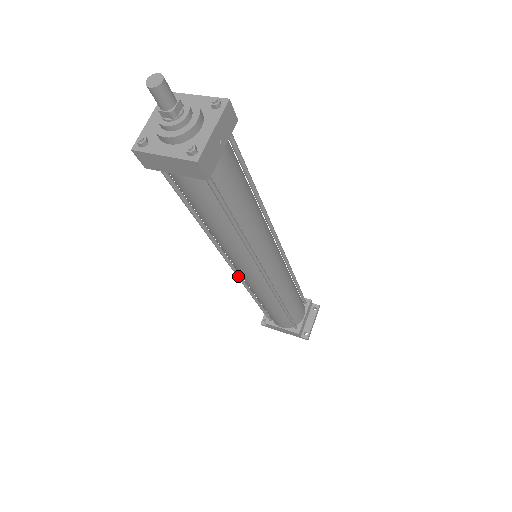
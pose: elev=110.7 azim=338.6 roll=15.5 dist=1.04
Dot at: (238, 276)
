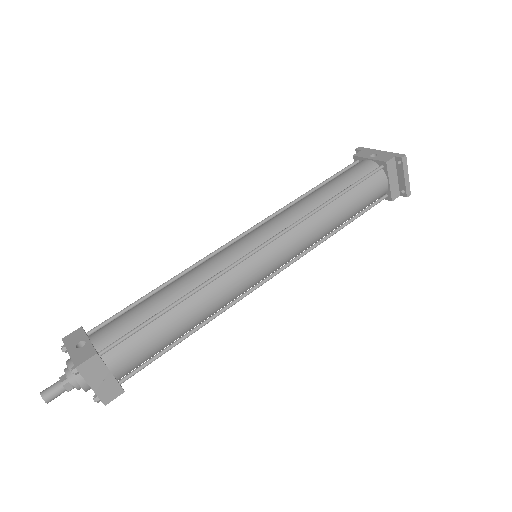
Dot at: occluded
